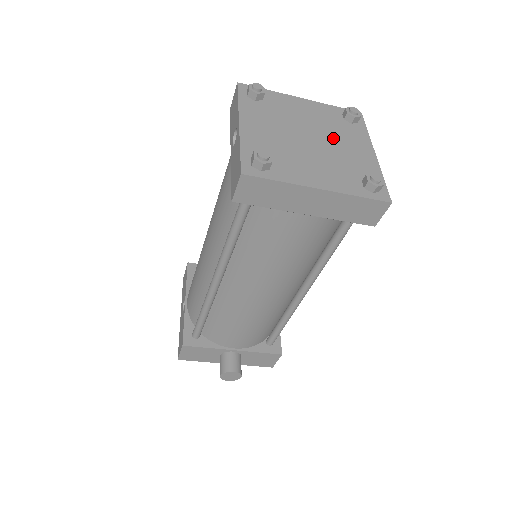
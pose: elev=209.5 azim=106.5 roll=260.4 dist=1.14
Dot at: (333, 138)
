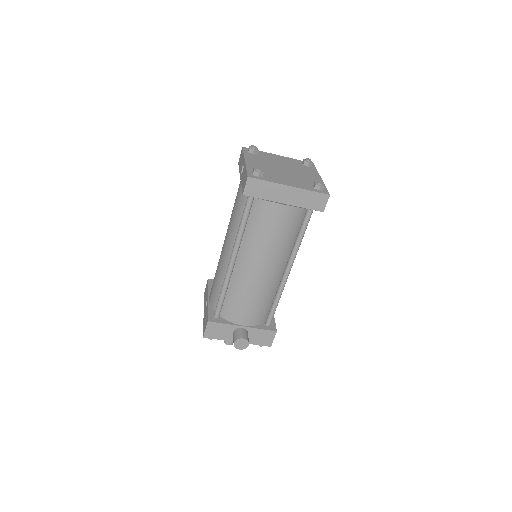
Dot at: (297, 170)
